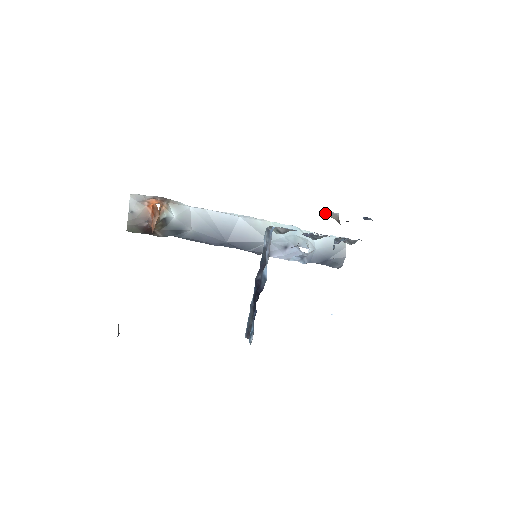
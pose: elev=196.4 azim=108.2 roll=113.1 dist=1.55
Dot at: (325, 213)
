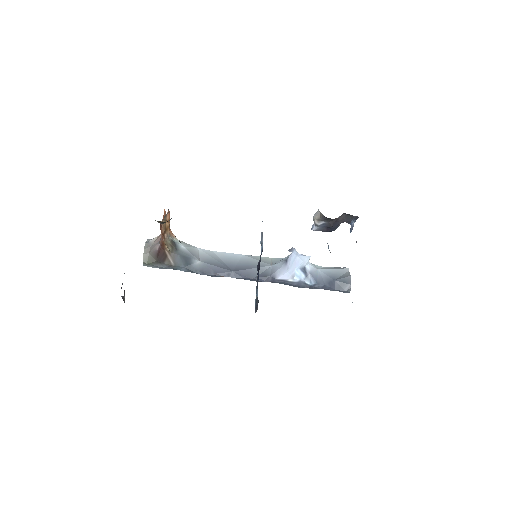
Dot at: (312, 227)
